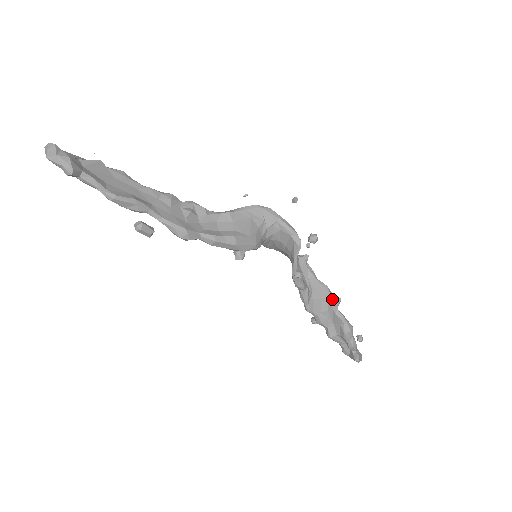
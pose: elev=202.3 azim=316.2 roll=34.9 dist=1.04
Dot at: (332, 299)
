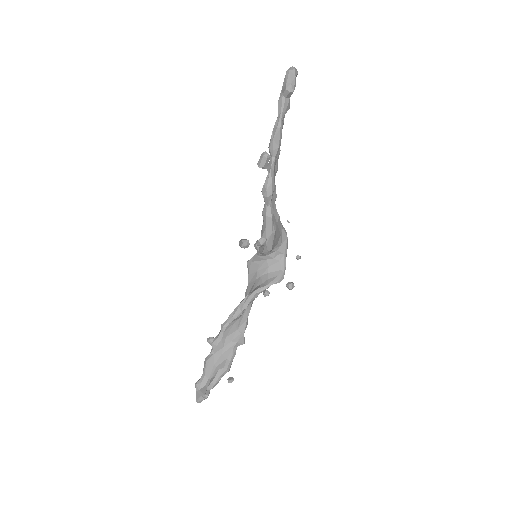
Dot at: (242, 337)
